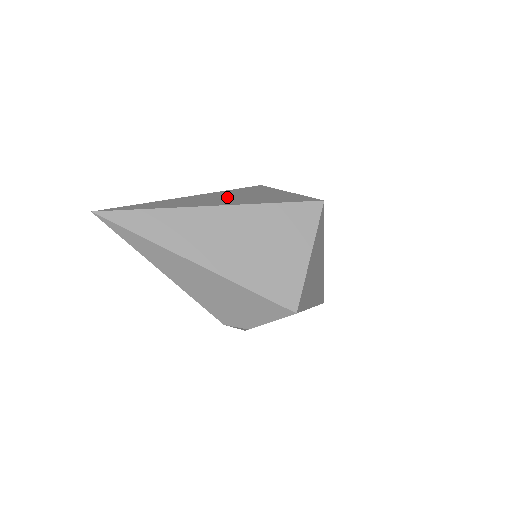
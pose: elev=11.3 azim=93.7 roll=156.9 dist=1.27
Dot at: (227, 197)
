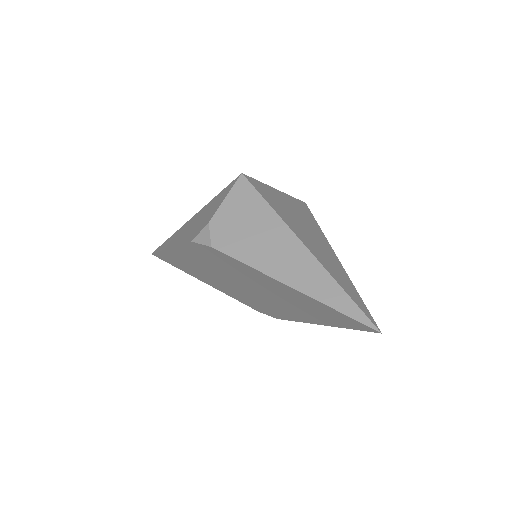
Dot at: occluded
